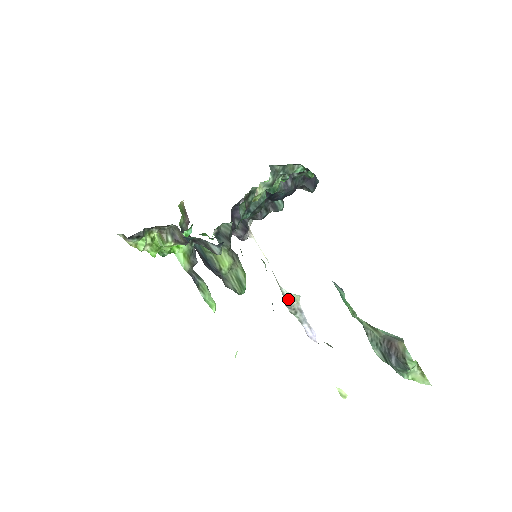
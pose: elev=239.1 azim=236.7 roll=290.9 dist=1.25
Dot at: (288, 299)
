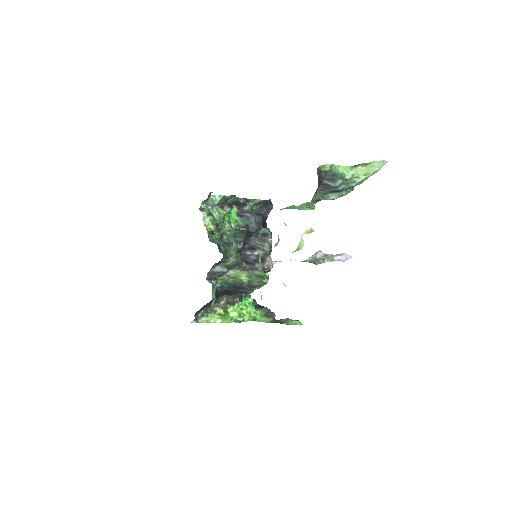
Dot at: (313, 260)
